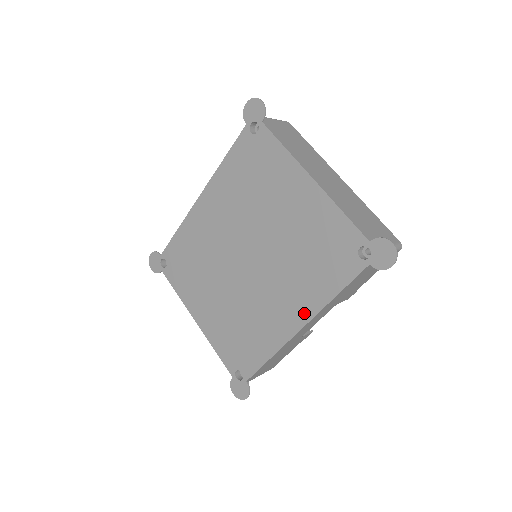
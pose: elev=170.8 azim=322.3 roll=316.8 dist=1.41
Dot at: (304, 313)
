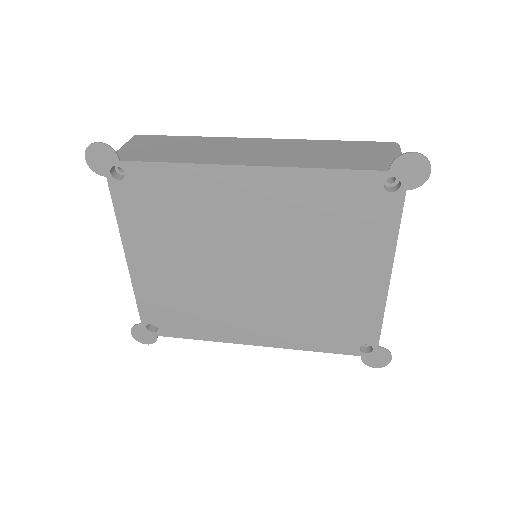
Dot at: (272, 340)
